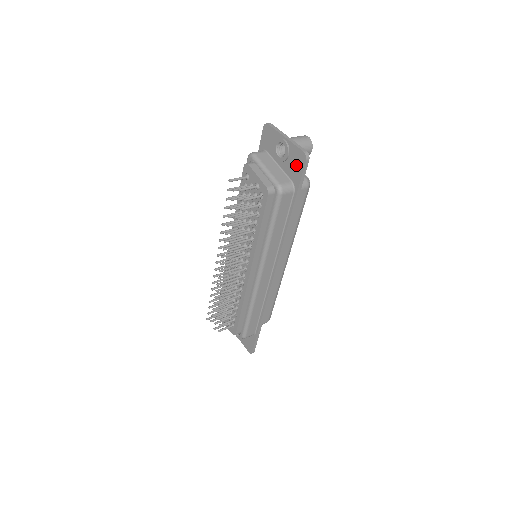
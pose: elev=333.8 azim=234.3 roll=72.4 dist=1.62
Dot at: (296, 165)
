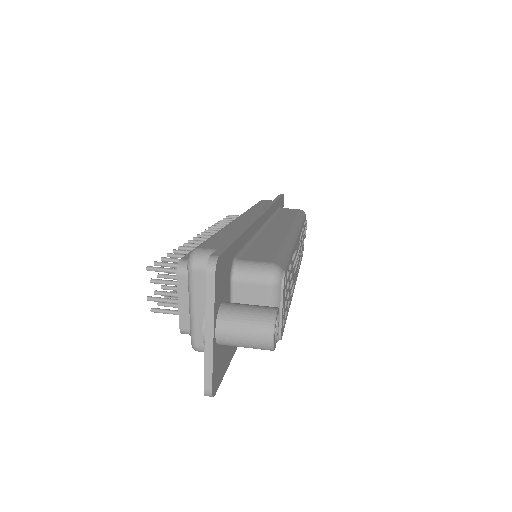
Dot at: occluded
